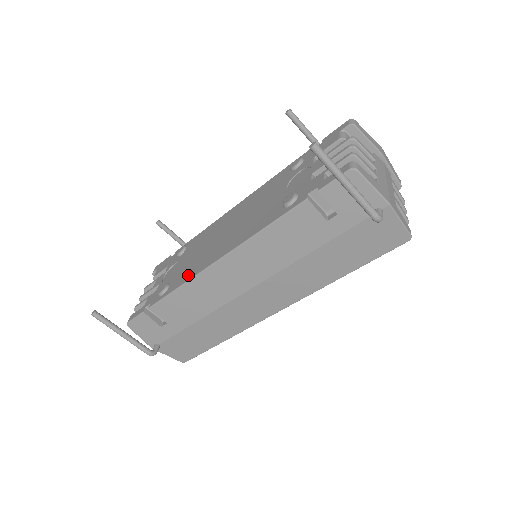
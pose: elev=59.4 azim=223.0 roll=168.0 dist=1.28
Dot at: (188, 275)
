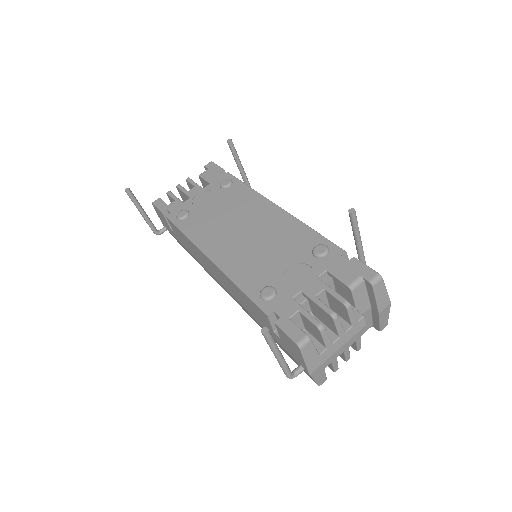
Dot at: (196, 233)
